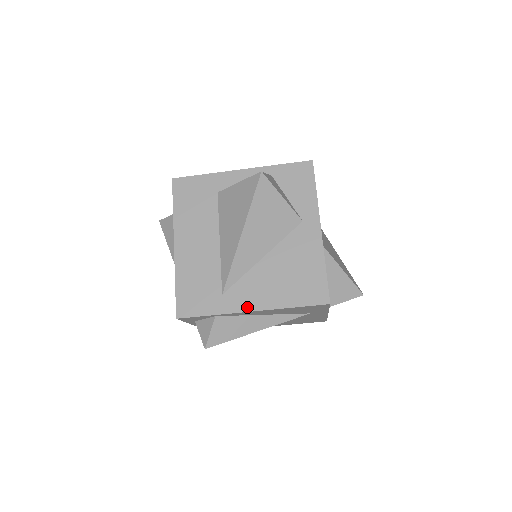
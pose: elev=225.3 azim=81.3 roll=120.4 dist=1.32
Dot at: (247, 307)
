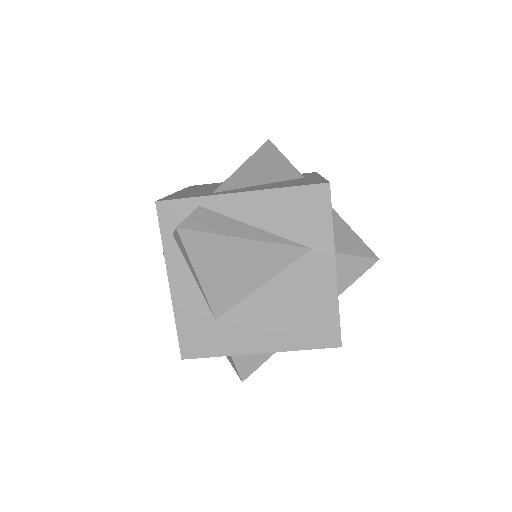
Dot at: (237, 192)
